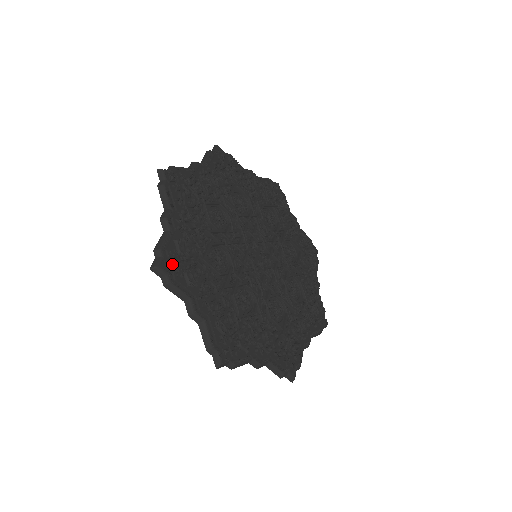
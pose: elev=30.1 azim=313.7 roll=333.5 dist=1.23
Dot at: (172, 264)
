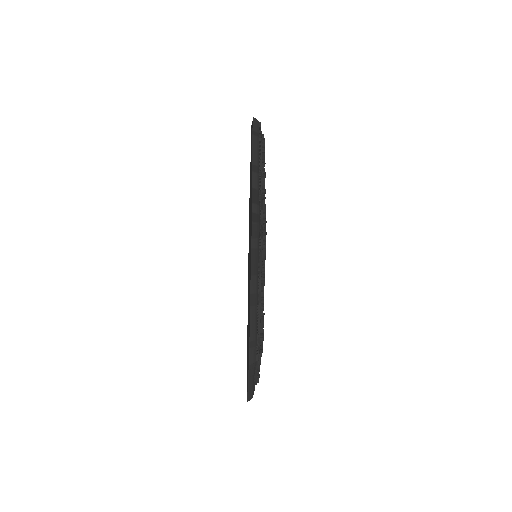
Dot at: (261, 228)
